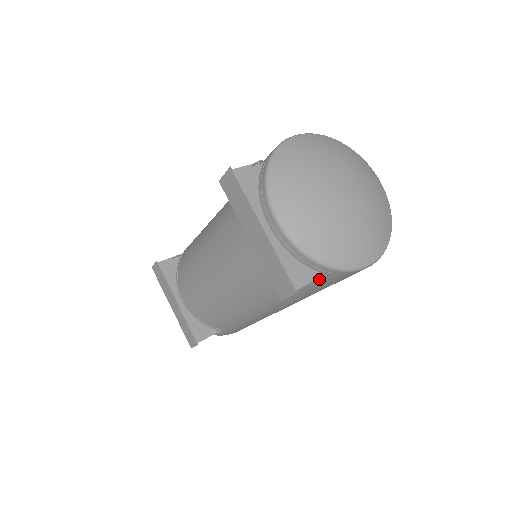
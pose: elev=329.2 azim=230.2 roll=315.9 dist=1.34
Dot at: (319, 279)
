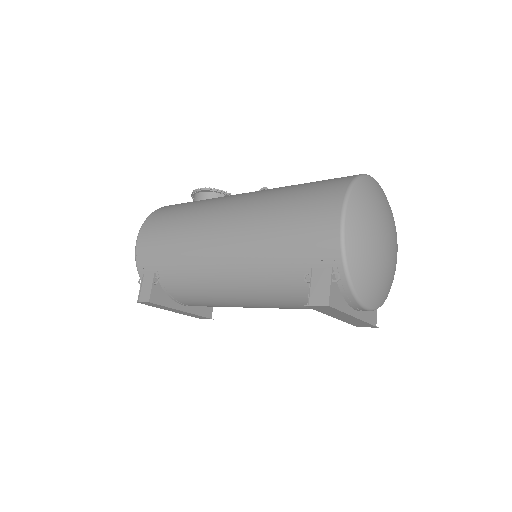
Dot at: occluded
